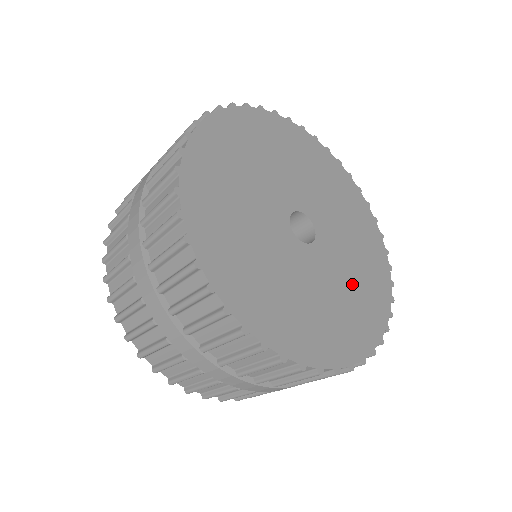
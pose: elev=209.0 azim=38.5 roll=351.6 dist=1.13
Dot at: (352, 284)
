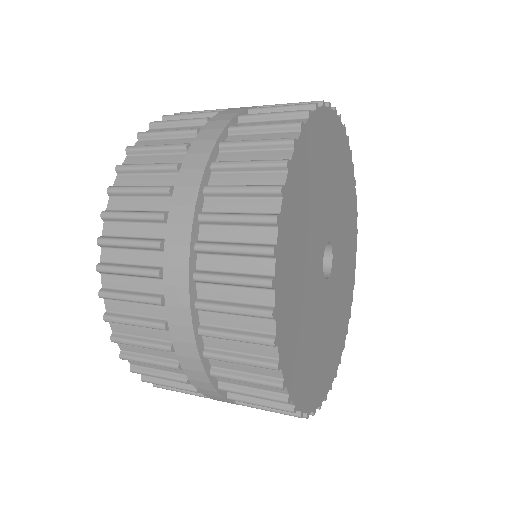
Dot at: (342, 292)
